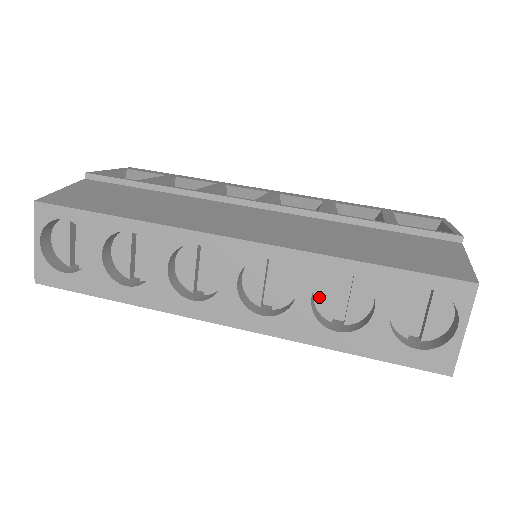
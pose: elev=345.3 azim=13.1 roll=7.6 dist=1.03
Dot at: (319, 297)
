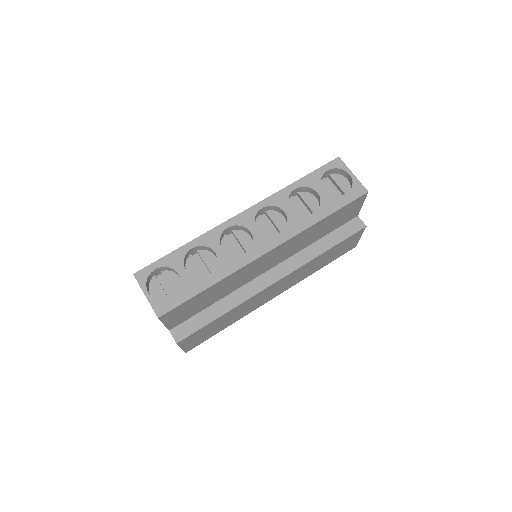
Dot at: occluded
